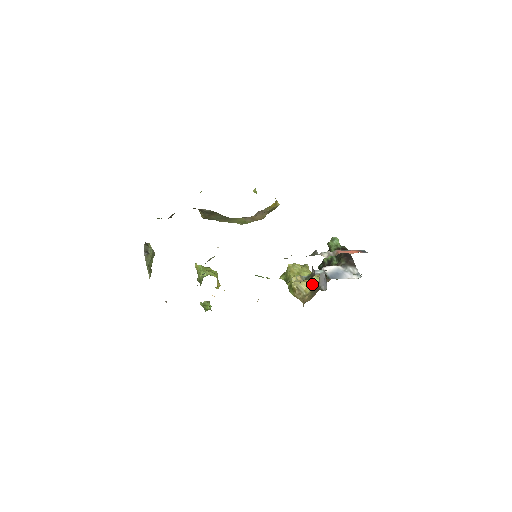
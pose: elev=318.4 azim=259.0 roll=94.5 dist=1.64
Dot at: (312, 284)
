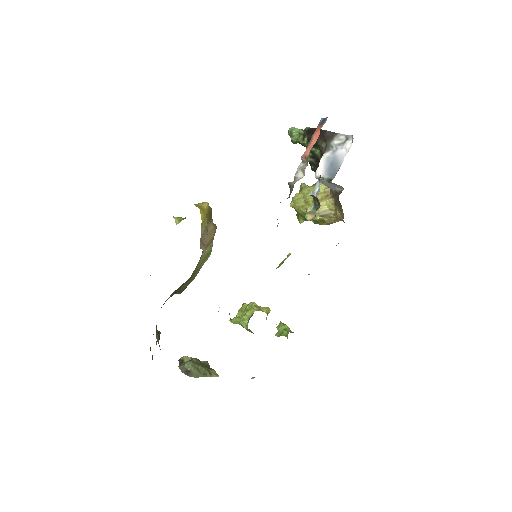
Dot at: (327, 196)
